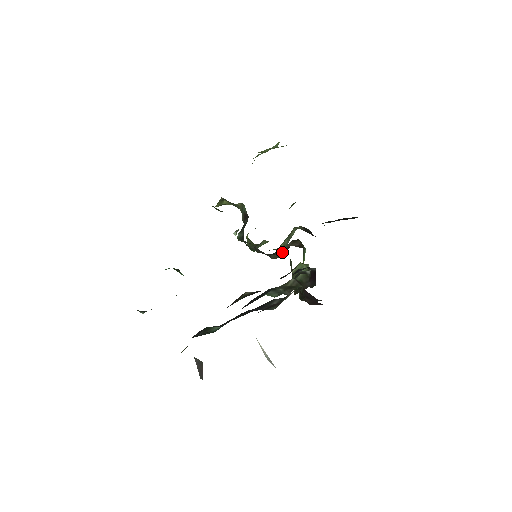
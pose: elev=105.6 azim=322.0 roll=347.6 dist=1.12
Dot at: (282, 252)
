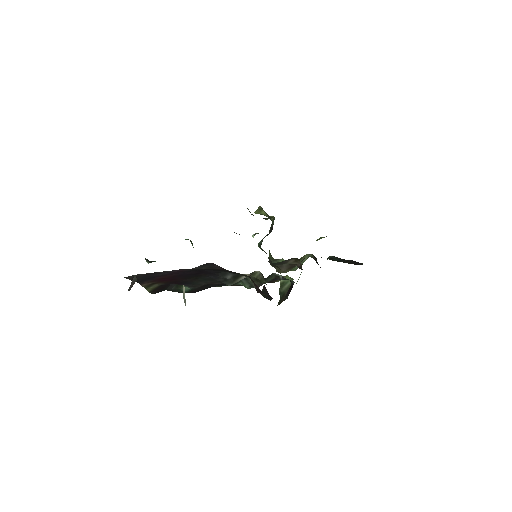
Dot at: (285, 267)
